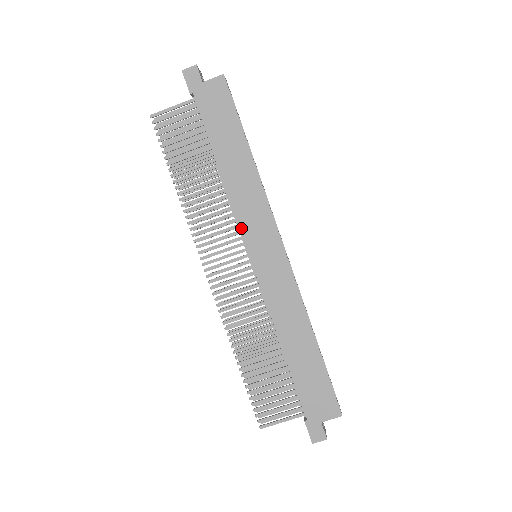
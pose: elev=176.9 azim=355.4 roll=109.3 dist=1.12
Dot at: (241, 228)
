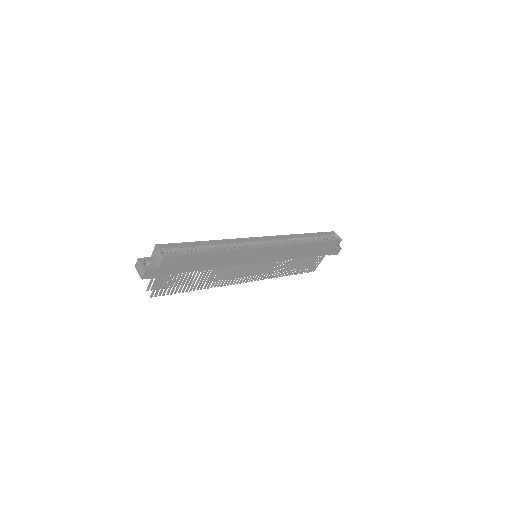
Dot at: occluded
